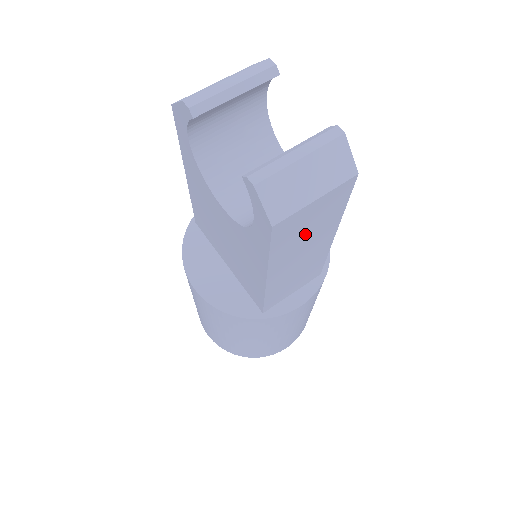
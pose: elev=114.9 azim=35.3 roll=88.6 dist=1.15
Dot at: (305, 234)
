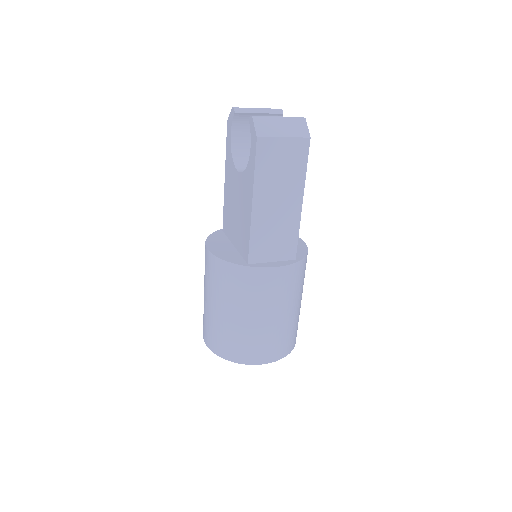
Dot at: (279, 173)
